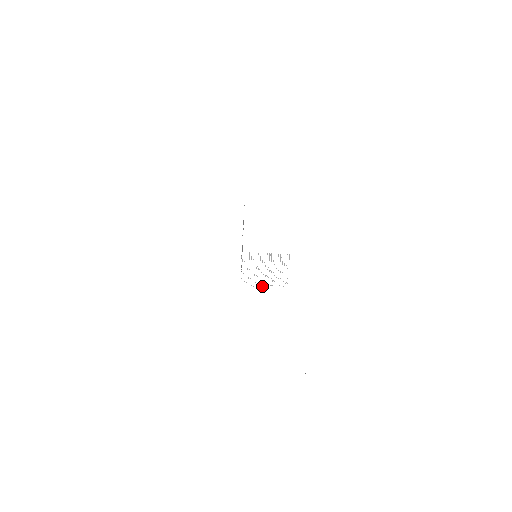
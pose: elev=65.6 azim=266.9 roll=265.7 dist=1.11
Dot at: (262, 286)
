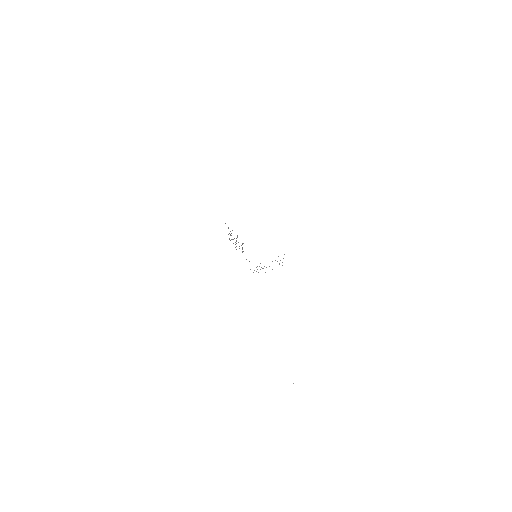
Dot at: occluded
